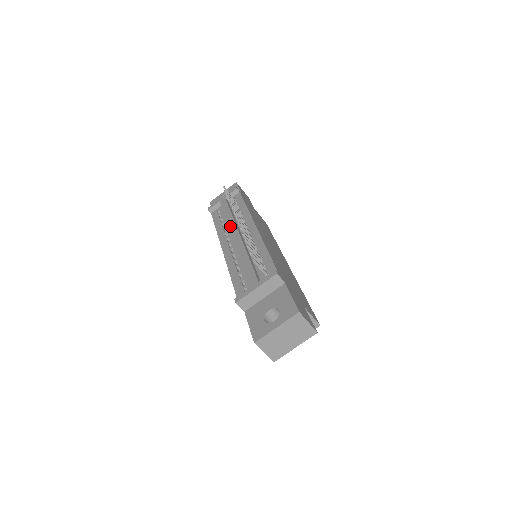
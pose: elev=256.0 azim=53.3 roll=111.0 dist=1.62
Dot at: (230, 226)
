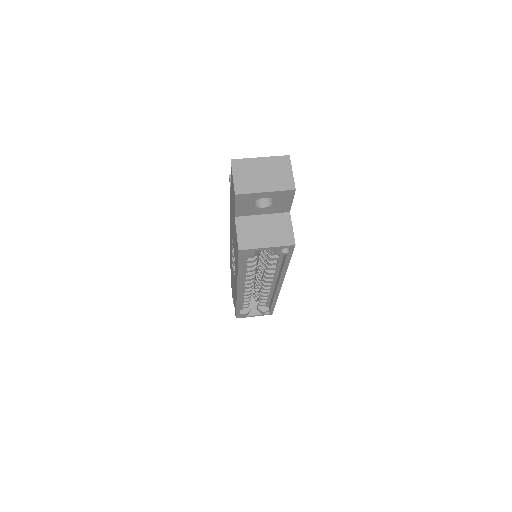
Dot at: occluded
